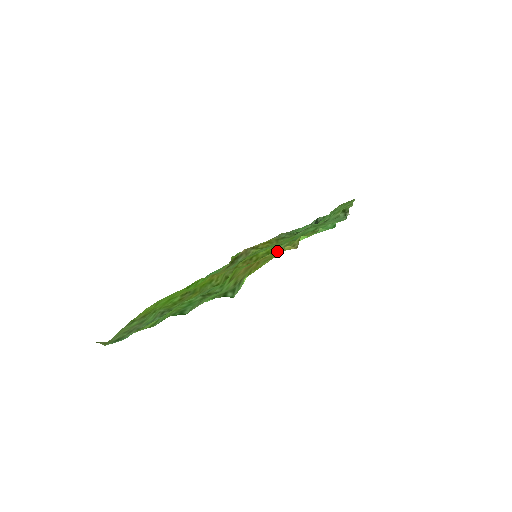
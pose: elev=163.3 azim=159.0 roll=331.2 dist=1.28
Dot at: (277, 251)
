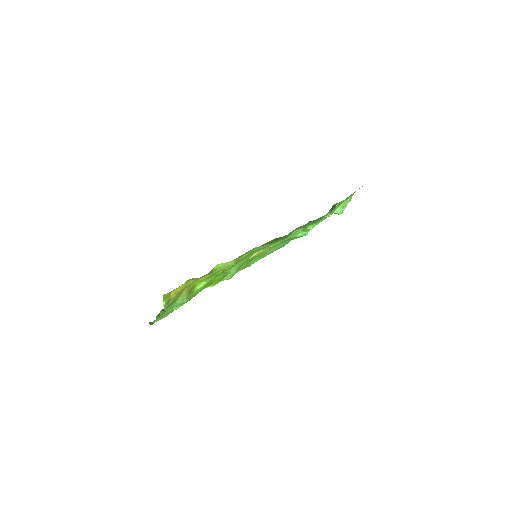
Dot at: (185, 283)
